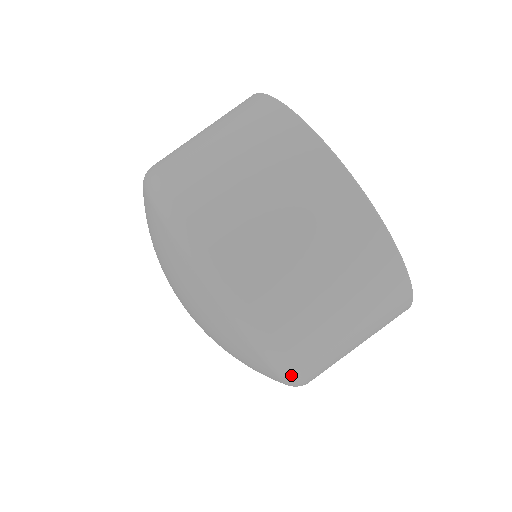
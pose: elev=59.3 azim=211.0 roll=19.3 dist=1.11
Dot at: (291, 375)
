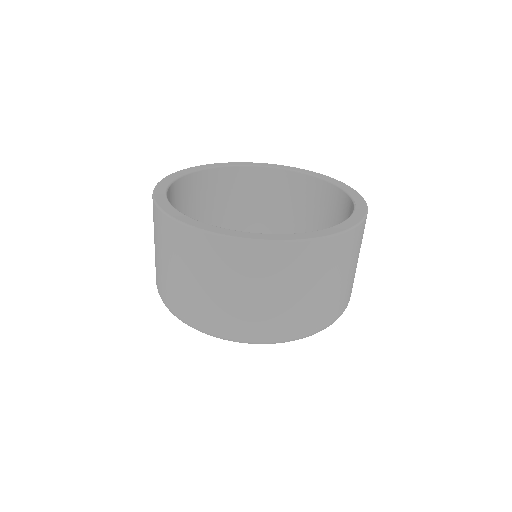
Dot at: (293, 338)
